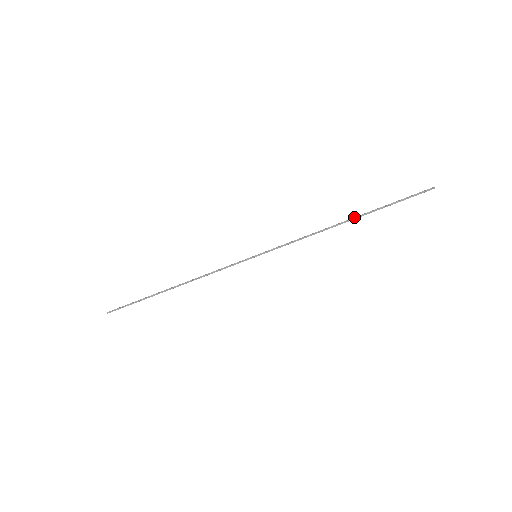
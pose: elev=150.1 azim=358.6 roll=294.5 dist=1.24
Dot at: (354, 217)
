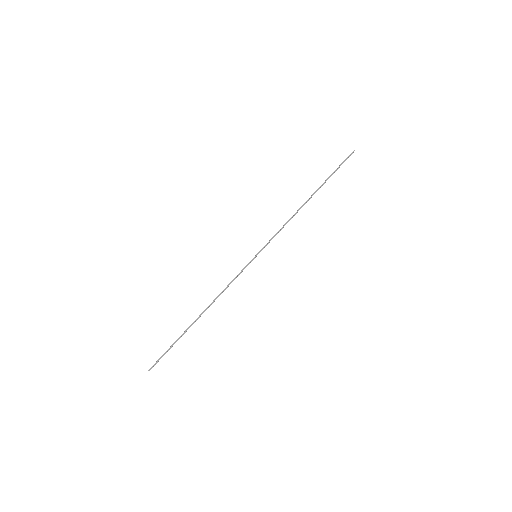
Dot at: (313, 194)
